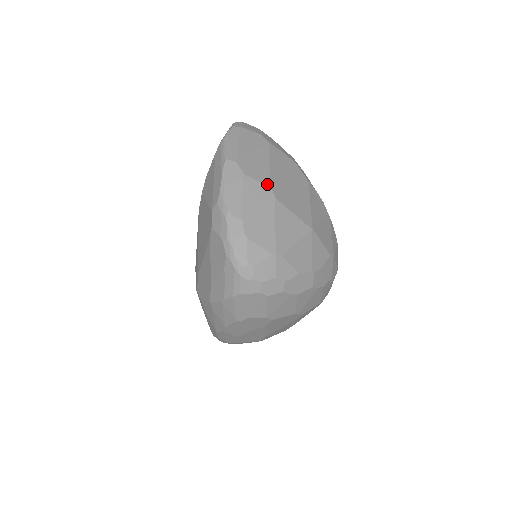
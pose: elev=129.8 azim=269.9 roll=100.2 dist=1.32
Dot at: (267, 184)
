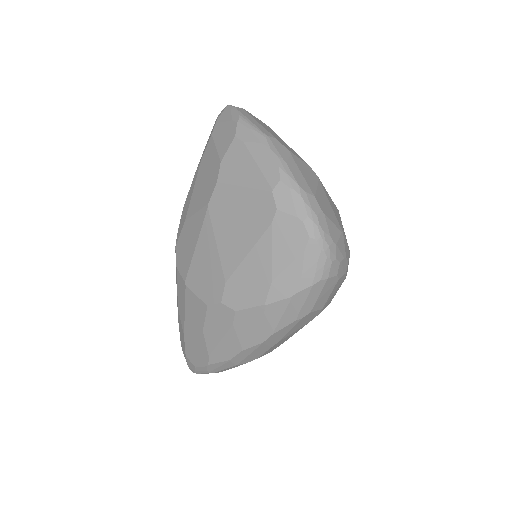
Dot at: (306, 163)
